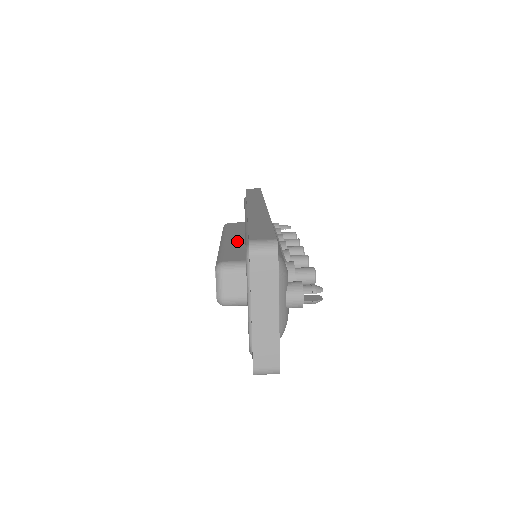
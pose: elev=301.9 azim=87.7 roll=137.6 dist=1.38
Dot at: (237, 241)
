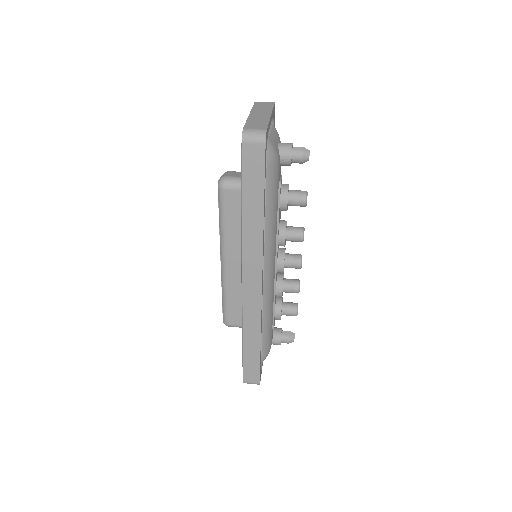
Dot at: occluded
